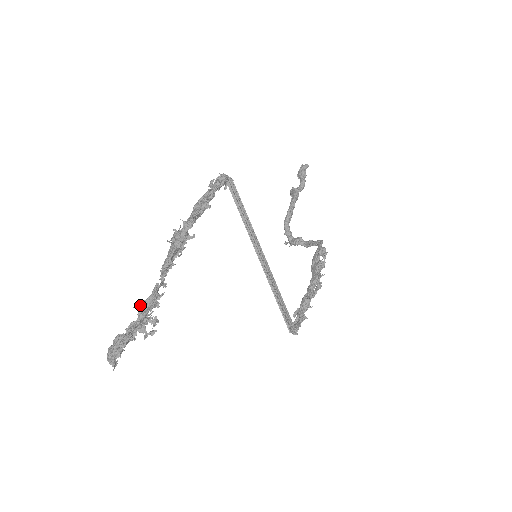
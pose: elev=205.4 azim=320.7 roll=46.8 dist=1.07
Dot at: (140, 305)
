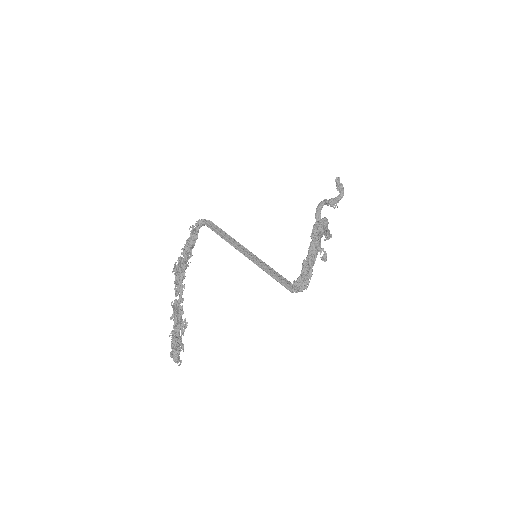
Dot at: (171, 317)
